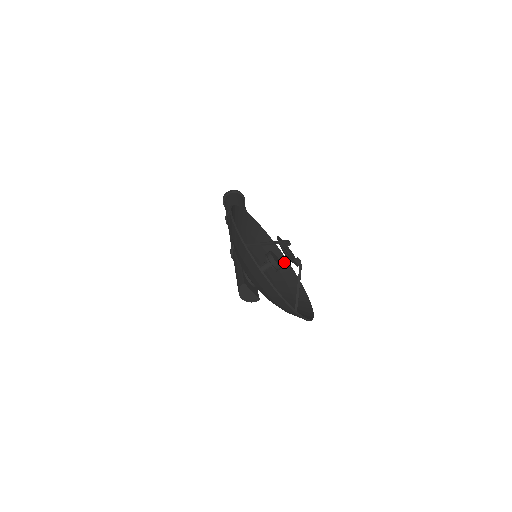
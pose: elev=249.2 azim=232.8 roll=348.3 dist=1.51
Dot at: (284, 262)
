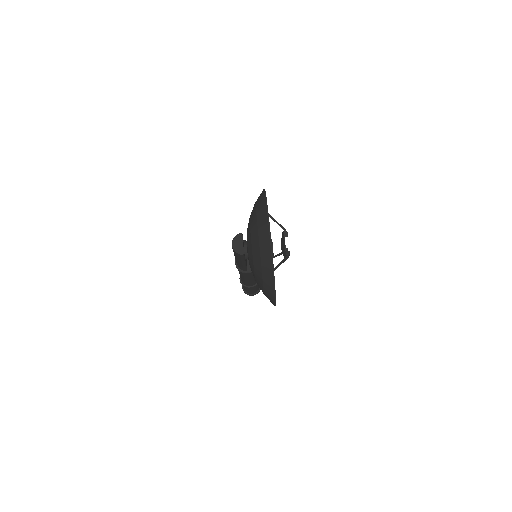
Dot at: occluded
